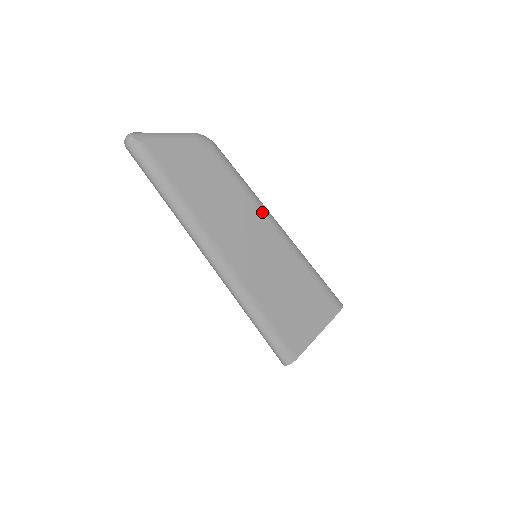
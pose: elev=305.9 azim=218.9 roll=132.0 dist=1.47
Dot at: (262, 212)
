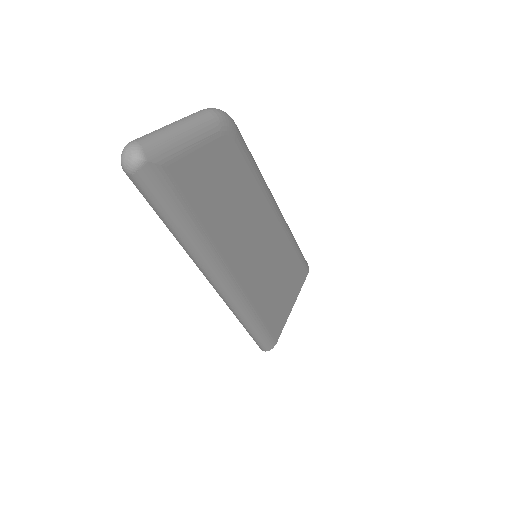
Dot at: (270, 202)
